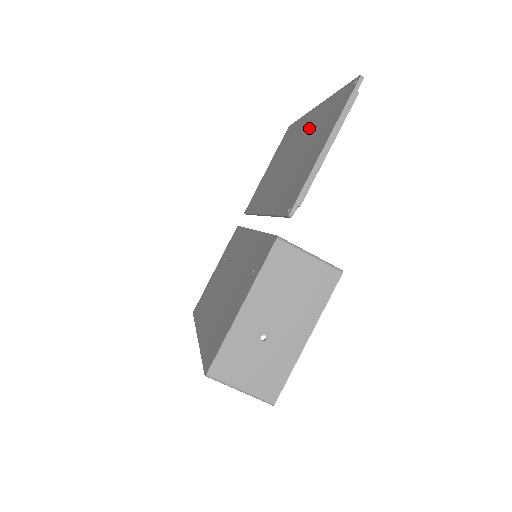
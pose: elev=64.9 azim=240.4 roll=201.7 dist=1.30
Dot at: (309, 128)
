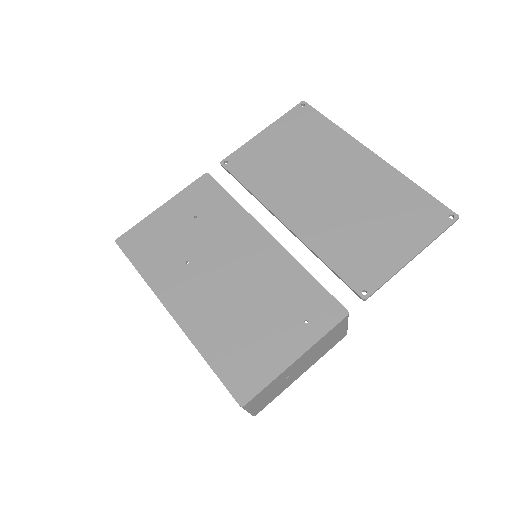
Dot at: (368, 180)
